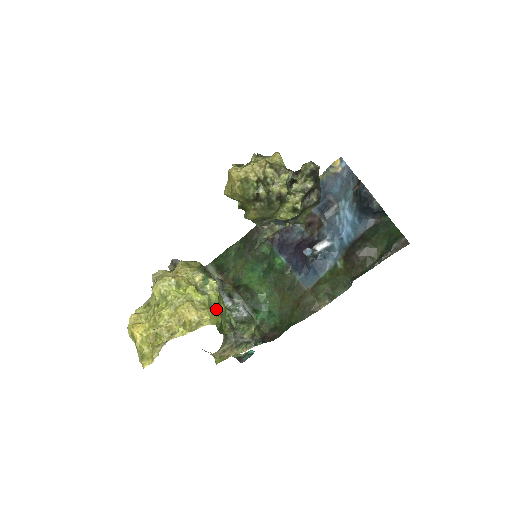
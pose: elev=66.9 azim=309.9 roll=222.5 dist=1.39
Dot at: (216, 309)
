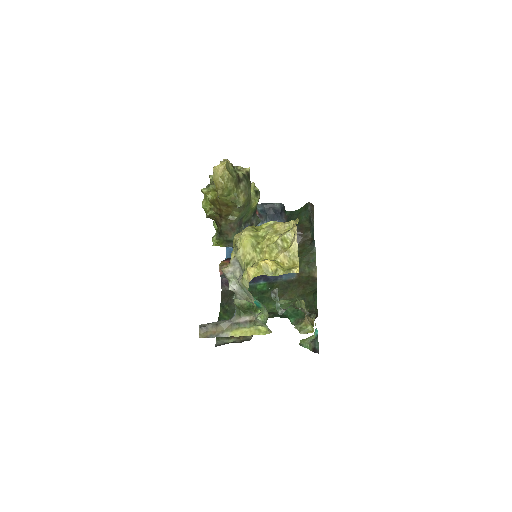
Dot at: occluded
